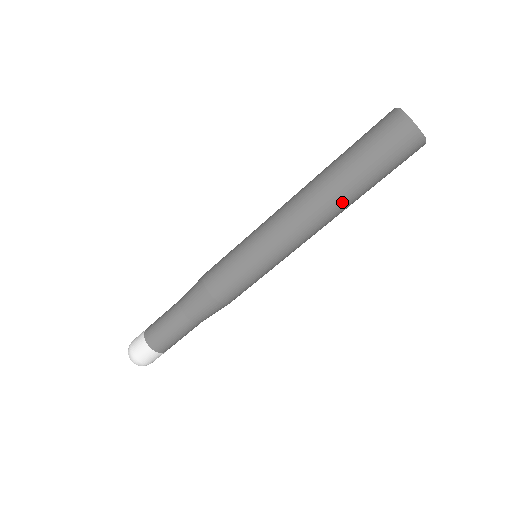
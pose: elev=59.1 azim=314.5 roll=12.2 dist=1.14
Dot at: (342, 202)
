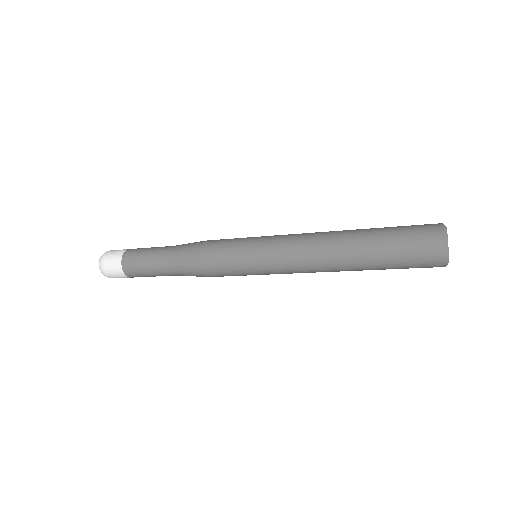
Dot at: (353, 269)
